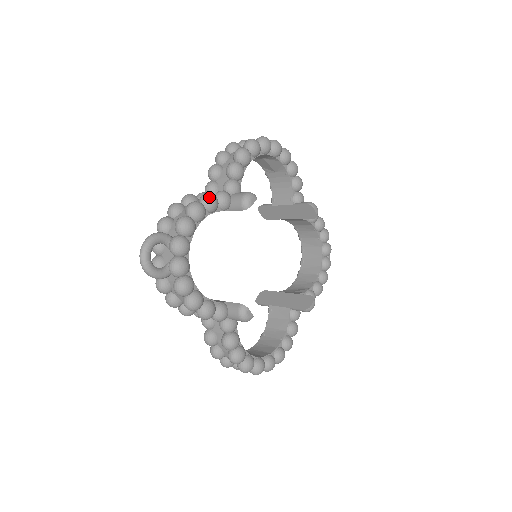
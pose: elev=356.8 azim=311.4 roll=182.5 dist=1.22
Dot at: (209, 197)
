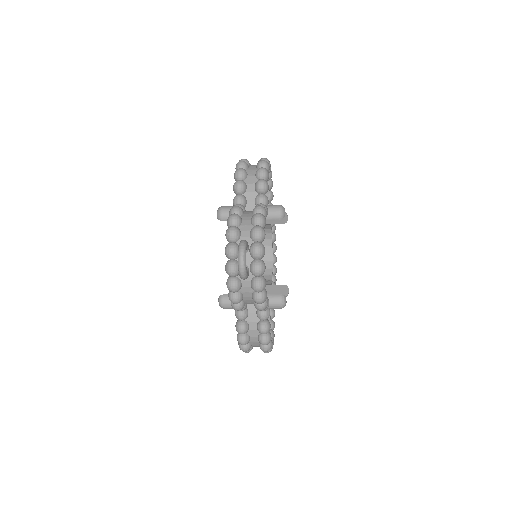
Dot at: (264, 209)
